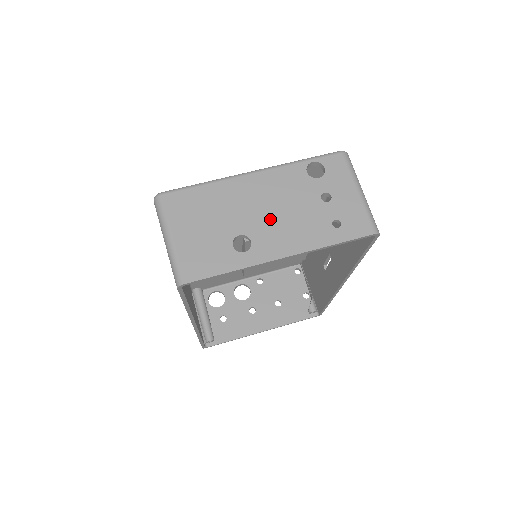
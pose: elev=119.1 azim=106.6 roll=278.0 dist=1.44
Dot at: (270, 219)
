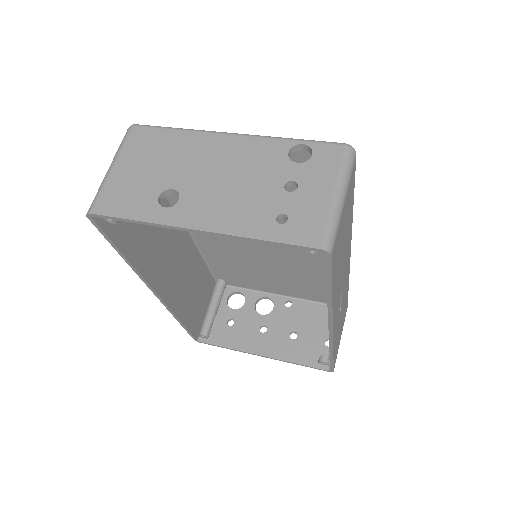
Dot at: (214, 185)
